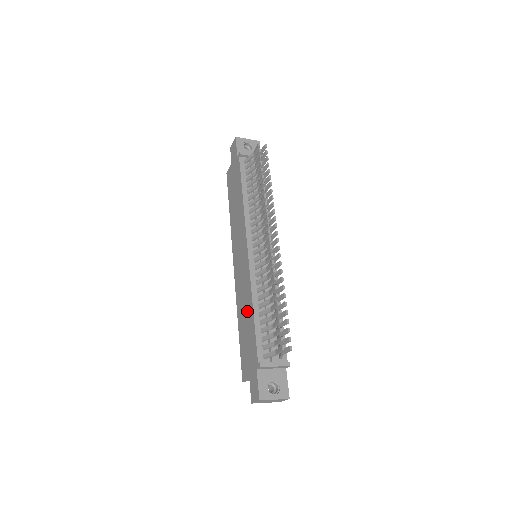
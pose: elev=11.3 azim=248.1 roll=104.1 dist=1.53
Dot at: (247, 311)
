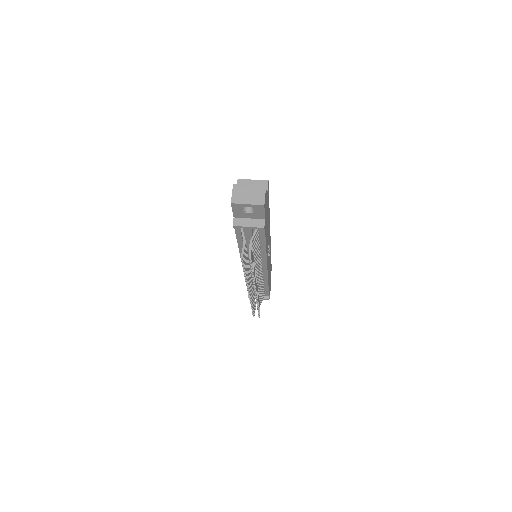
Dot at: occluded
